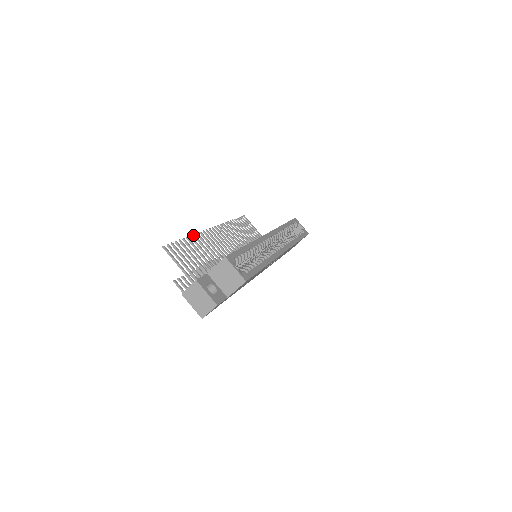
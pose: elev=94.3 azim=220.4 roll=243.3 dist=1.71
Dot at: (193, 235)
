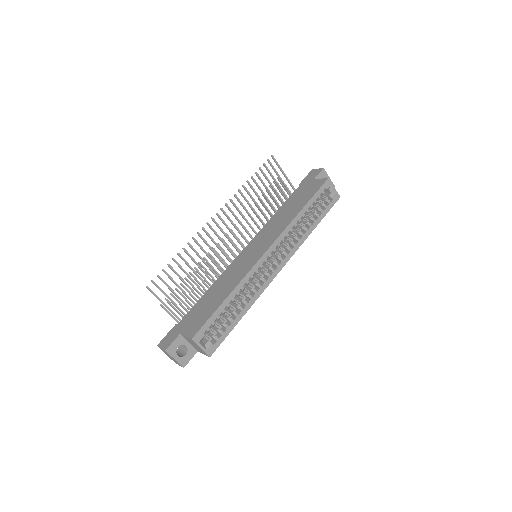
Dot at: occluded
